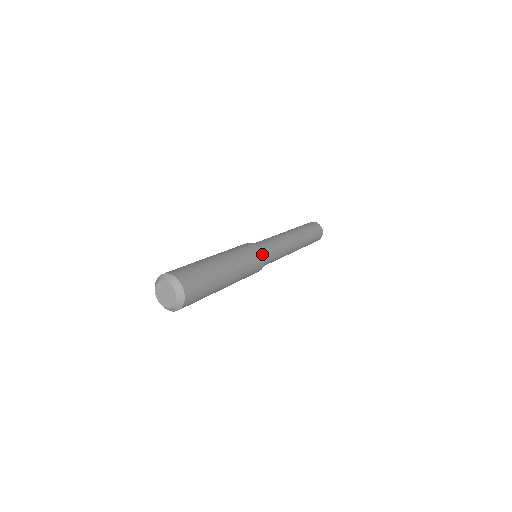
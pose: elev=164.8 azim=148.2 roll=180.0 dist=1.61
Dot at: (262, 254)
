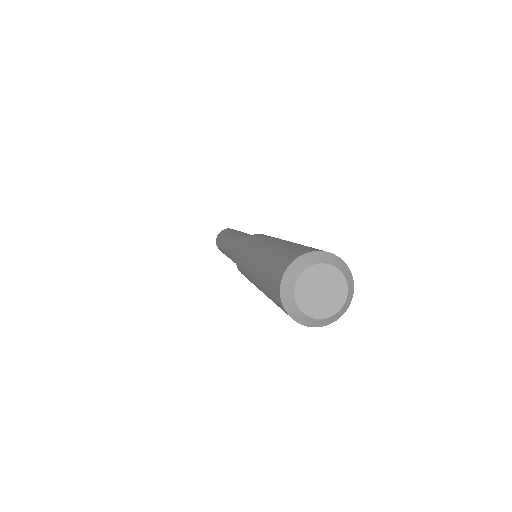
Dot at: occluded
